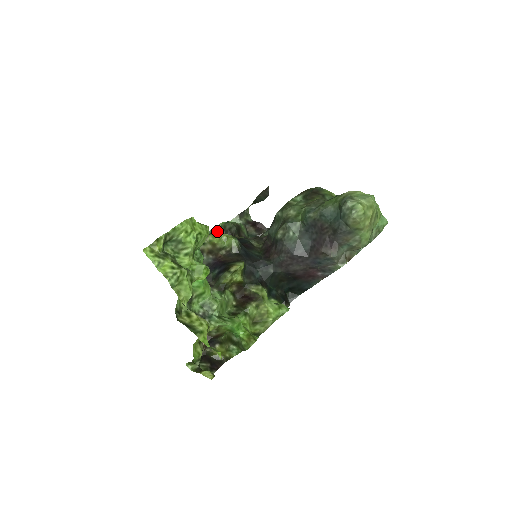
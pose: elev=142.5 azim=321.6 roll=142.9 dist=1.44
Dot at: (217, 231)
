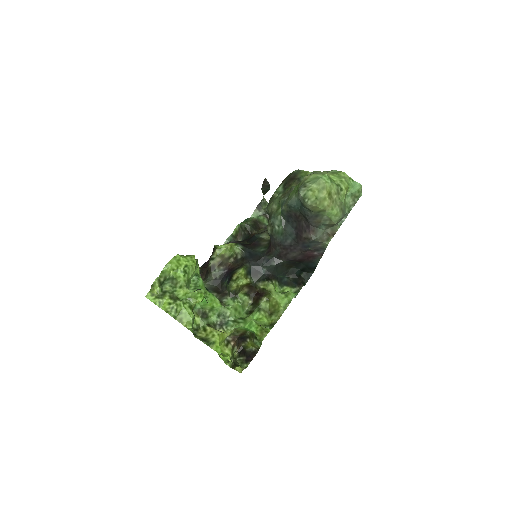
Dot at: (237, 233)
